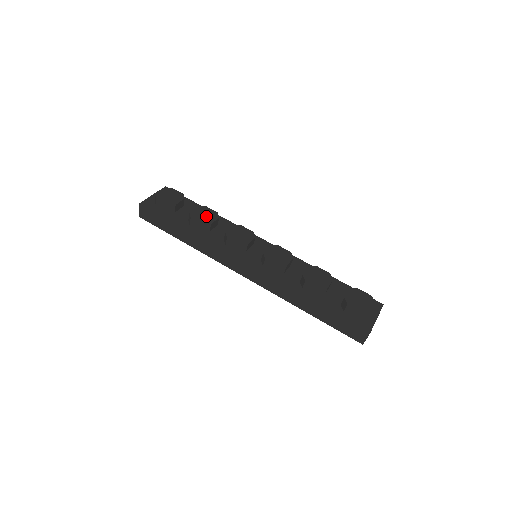
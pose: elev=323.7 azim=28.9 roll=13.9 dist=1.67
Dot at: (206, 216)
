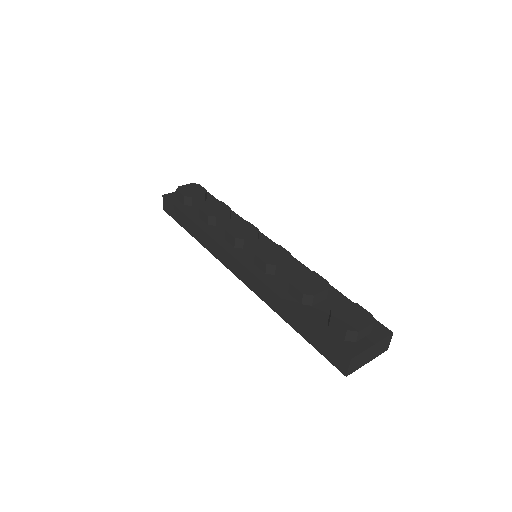
Dot at: (216, 209)
